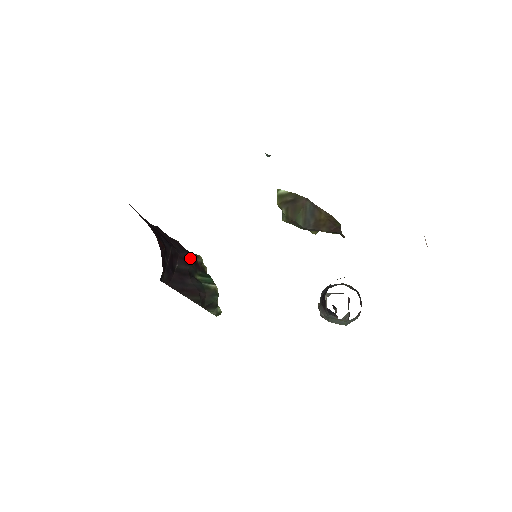
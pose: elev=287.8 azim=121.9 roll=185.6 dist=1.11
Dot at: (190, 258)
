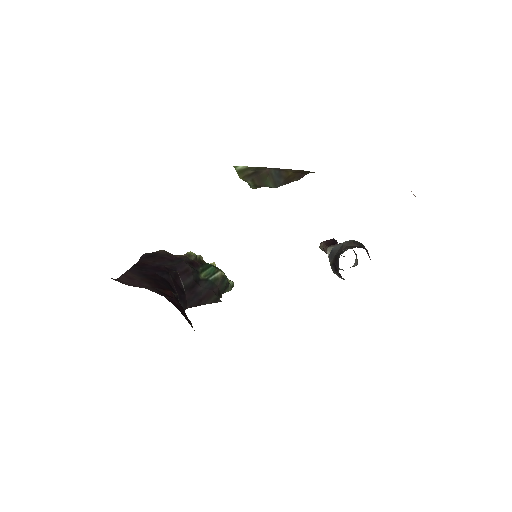
Dot at: (187, 266)
